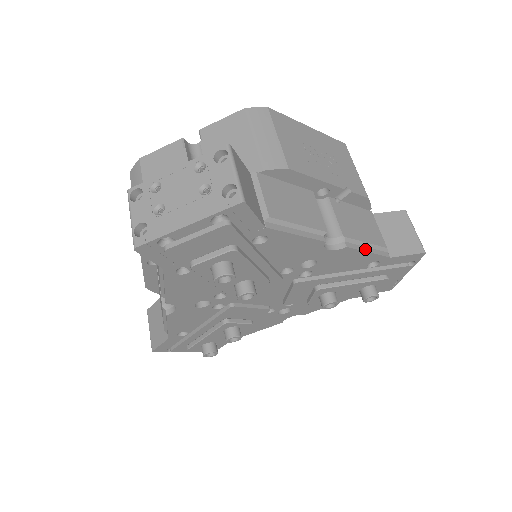
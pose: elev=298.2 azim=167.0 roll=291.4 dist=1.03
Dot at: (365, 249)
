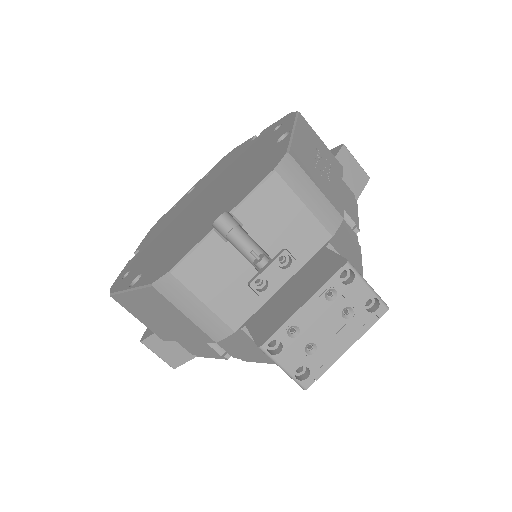
Dot at: (357, 216)
